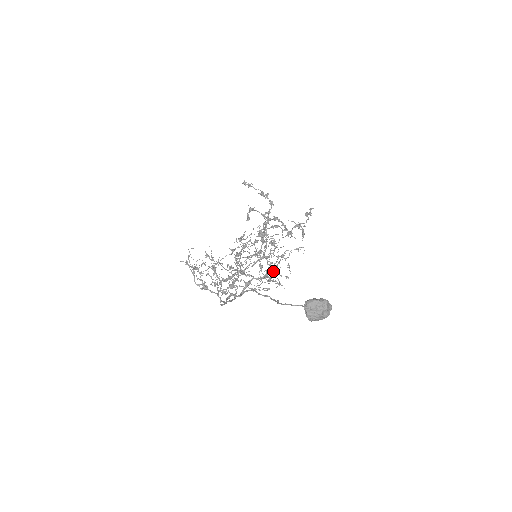
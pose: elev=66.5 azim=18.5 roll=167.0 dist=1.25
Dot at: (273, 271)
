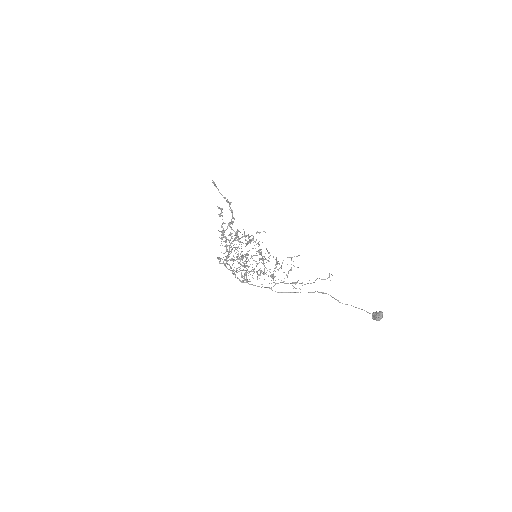
Dot at: occluded
